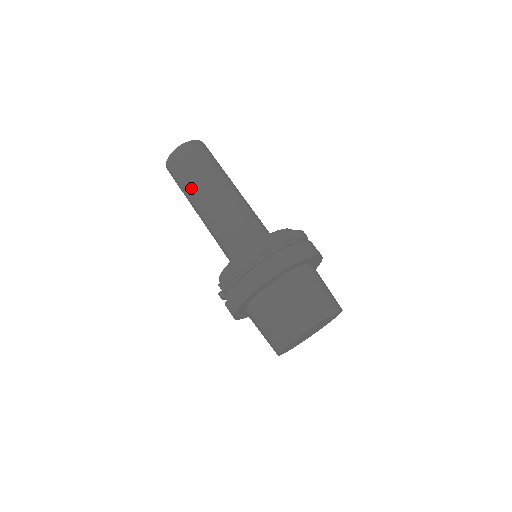
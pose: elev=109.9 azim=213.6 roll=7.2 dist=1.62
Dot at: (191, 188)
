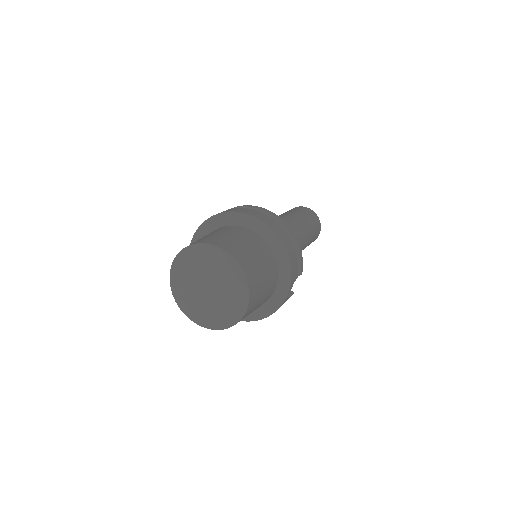
Dot at: occluded
